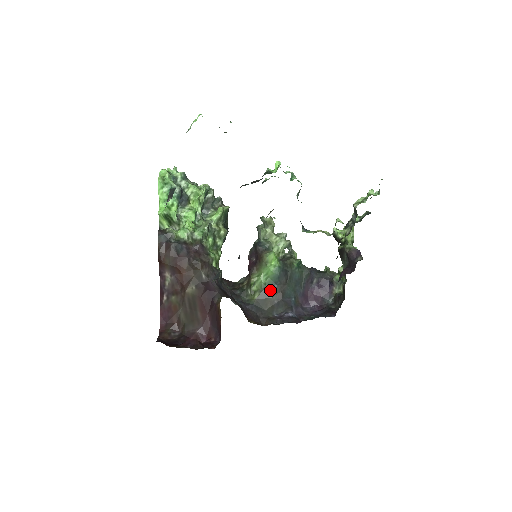
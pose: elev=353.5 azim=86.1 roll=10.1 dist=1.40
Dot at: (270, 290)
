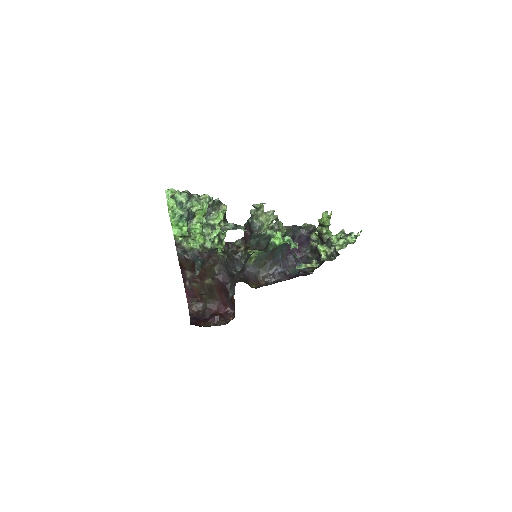
Dot at: (263, 256)
